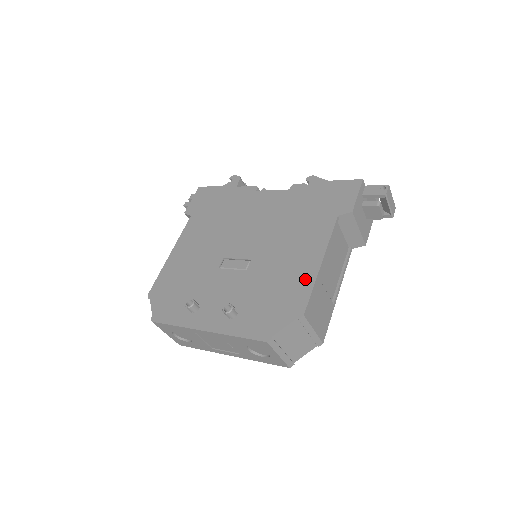
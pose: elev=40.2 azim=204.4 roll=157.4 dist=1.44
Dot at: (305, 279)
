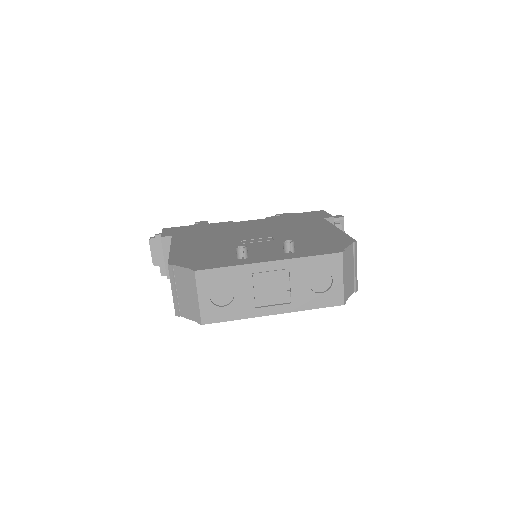
Dot at: (335, 233)
